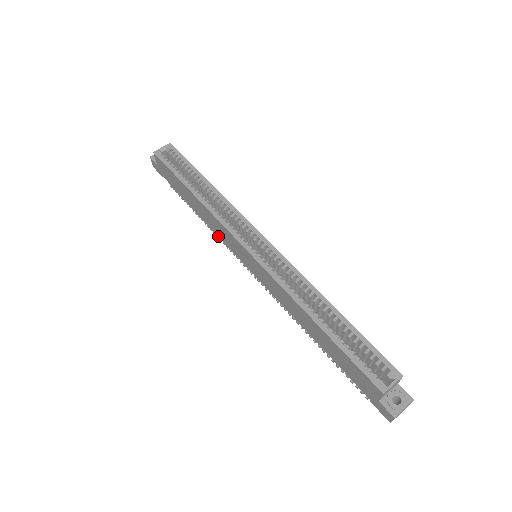
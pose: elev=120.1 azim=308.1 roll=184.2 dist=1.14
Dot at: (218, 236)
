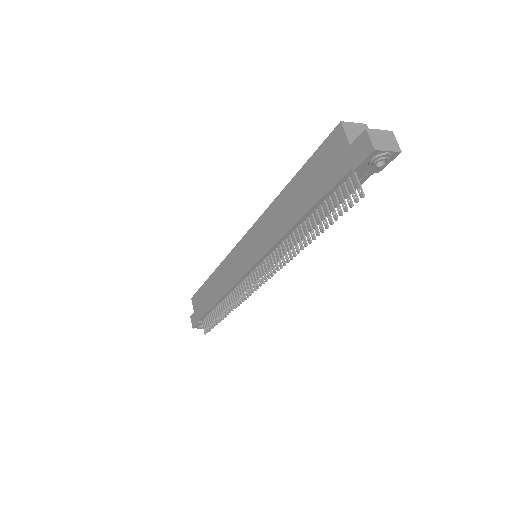
Dot at: (234, 306)
